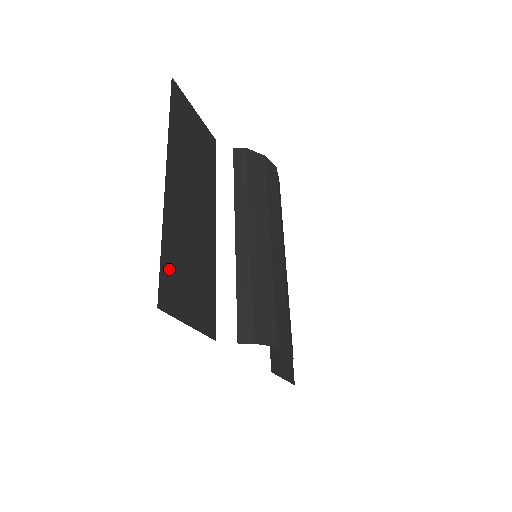
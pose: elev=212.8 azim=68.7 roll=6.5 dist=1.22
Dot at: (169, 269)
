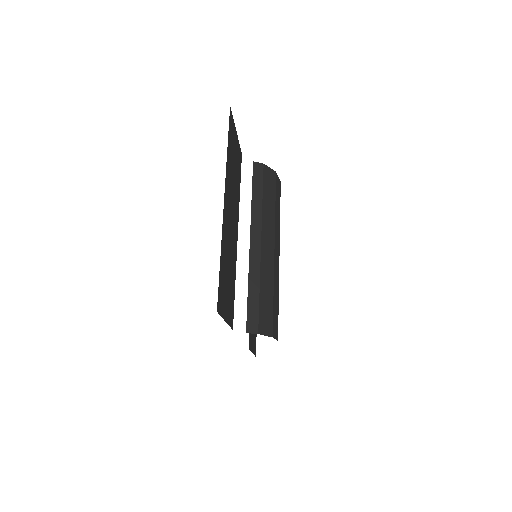
Dot at: (221, 278)
